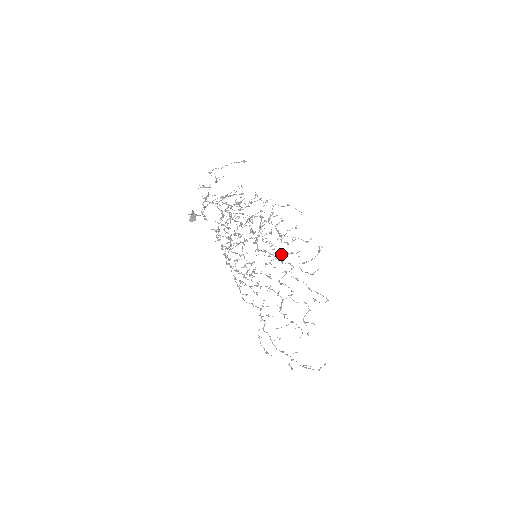
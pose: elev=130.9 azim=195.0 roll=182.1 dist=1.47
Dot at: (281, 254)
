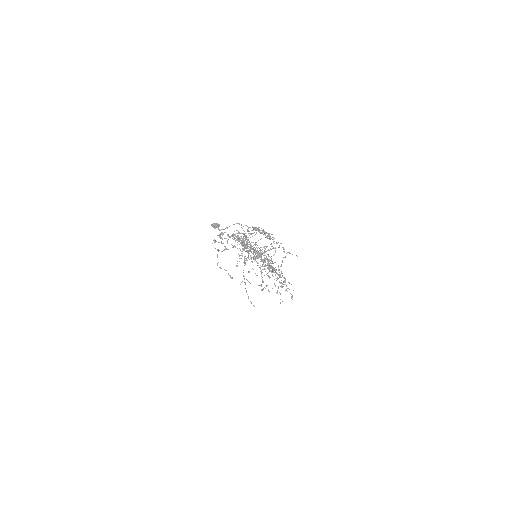
Dot at: occluded
